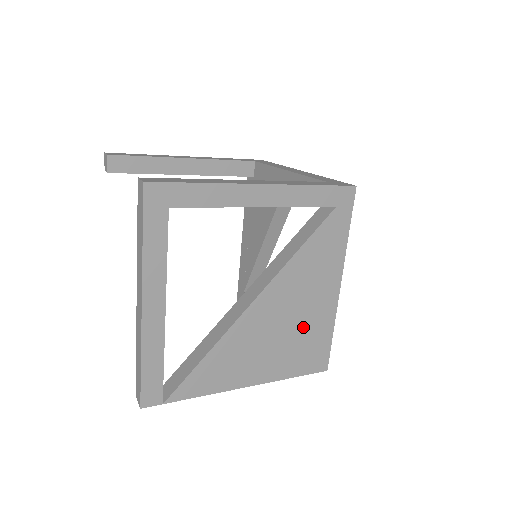
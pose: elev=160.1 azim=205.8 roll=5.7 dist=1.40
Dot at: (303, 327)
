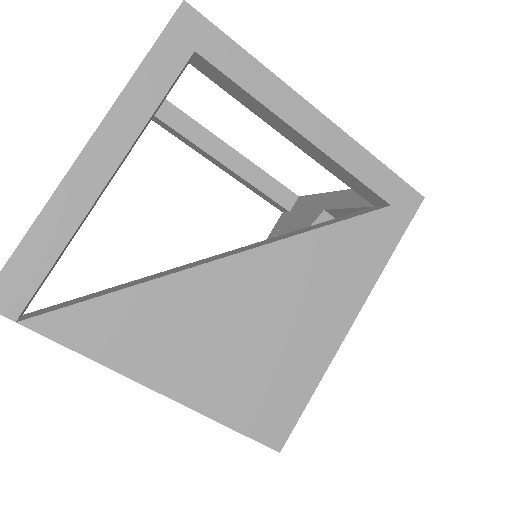
Dot at: (278, 349)
